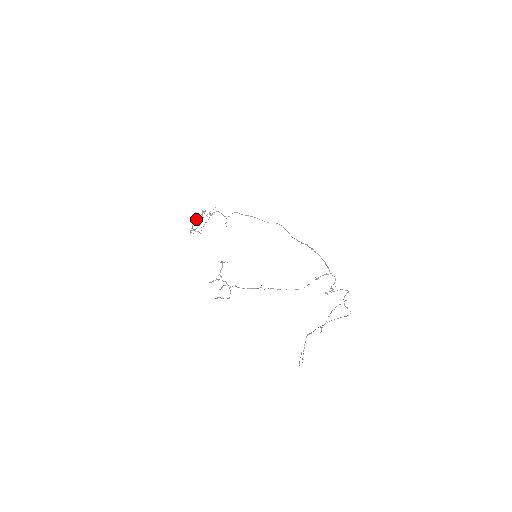
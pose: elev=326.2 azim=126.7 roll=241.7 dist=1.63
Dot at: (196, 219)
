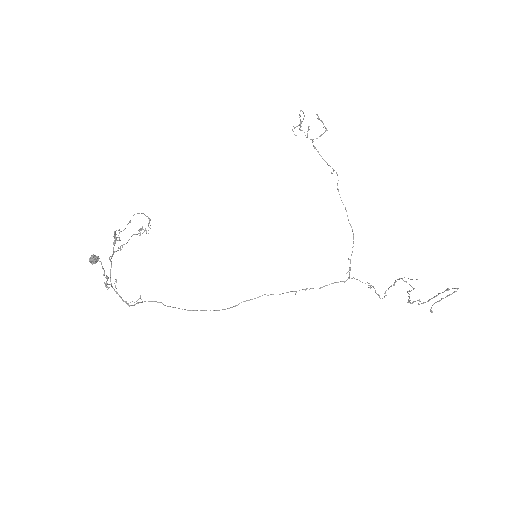
Dot at: (94, 261)
